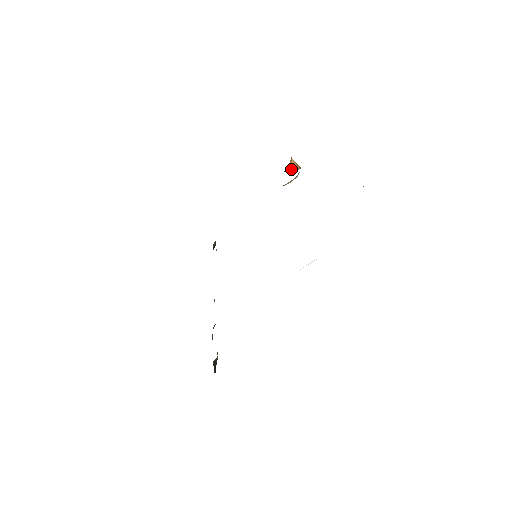
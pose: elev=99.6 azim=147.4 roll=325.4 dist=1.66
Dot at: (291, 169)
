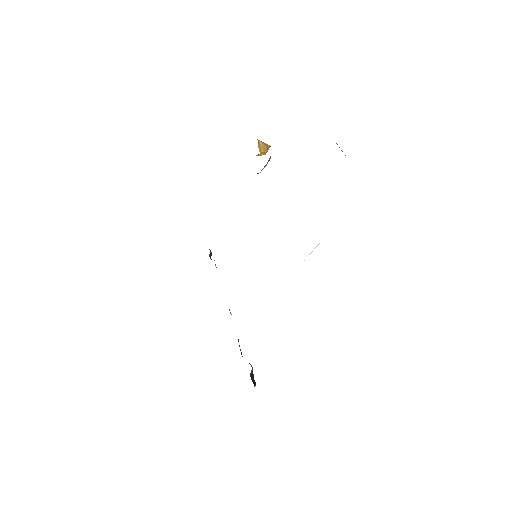
Dot at: (261, 151)
